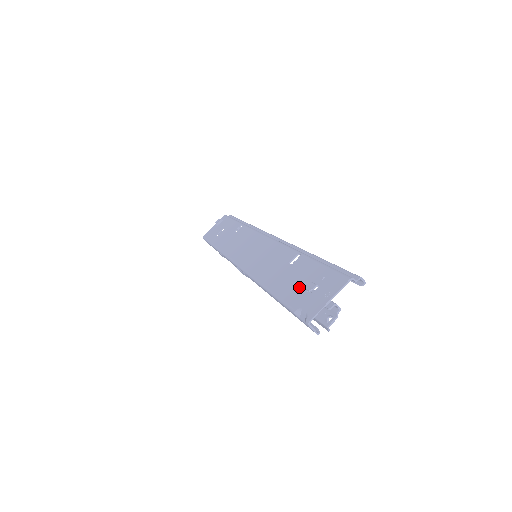
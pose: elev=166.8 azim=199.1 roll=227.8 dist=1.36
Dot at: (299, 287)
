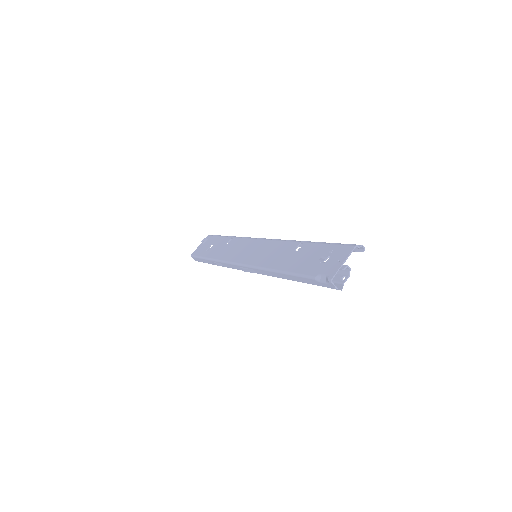
Dot at: (312, 262)
